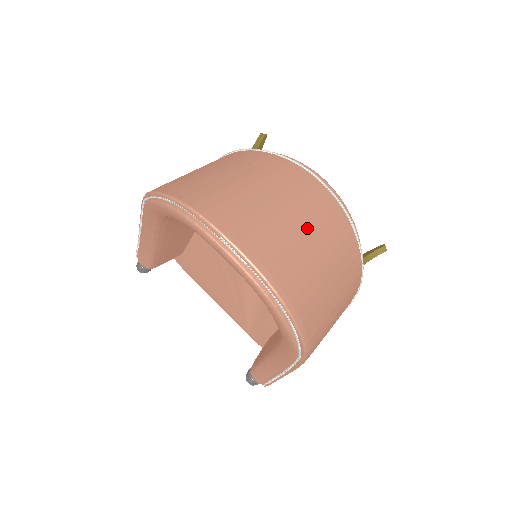
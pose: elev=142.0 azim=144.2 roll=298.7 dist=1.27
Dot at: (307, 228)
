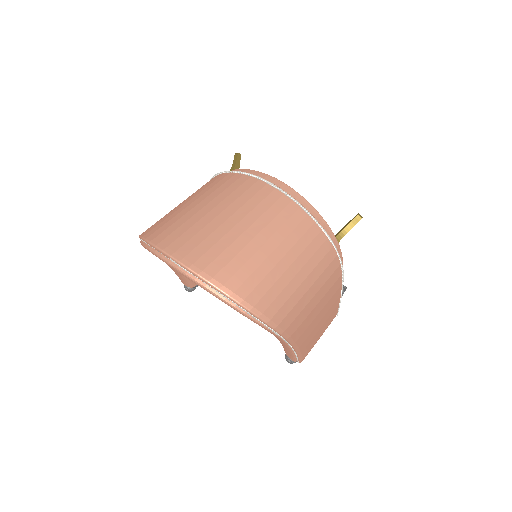
Dot at: (250, 228)
